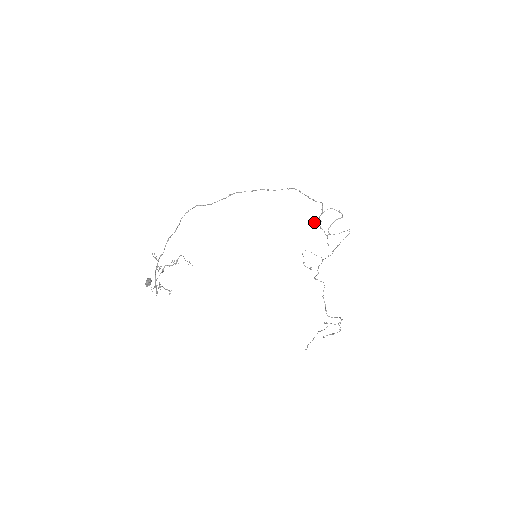
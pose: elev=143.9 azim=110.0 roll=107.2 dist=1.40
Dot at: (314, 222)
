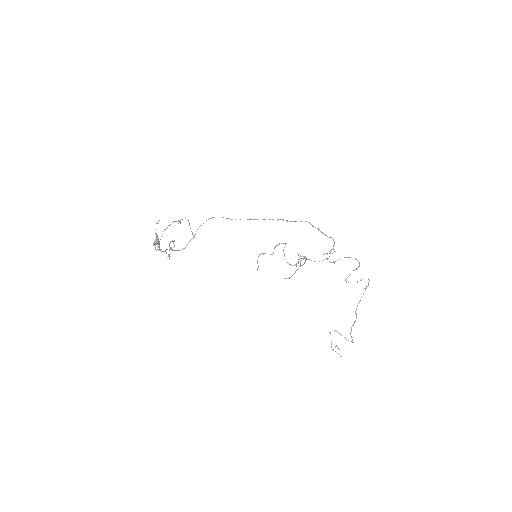
Dot at: (324, 253)
